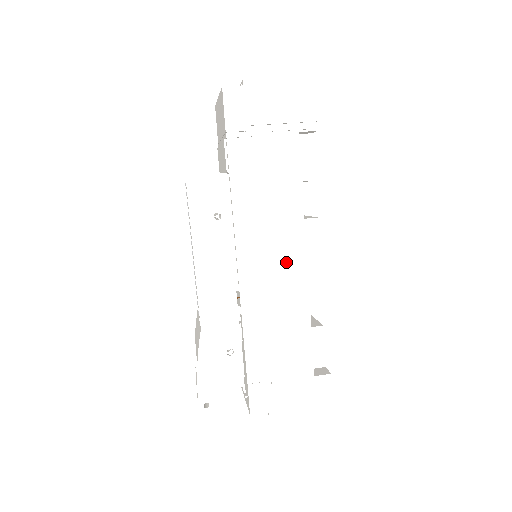
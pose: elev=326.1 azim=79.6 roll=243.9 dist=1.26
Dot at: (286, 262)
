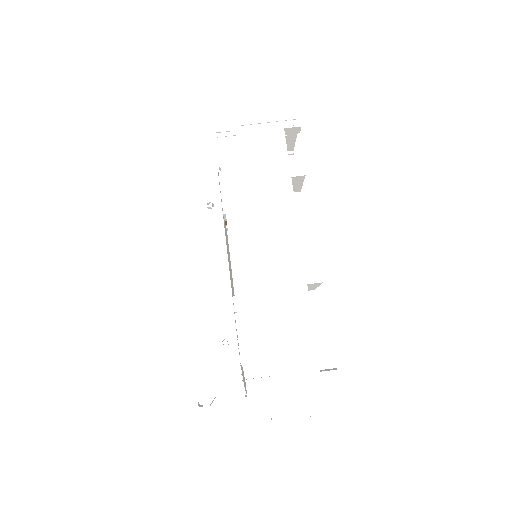
Dot at: (280, 247)
